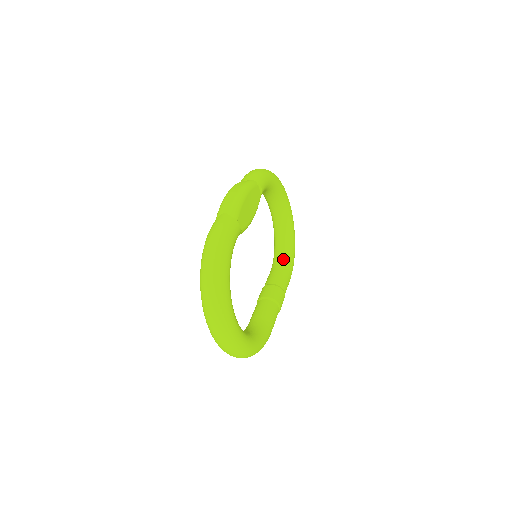
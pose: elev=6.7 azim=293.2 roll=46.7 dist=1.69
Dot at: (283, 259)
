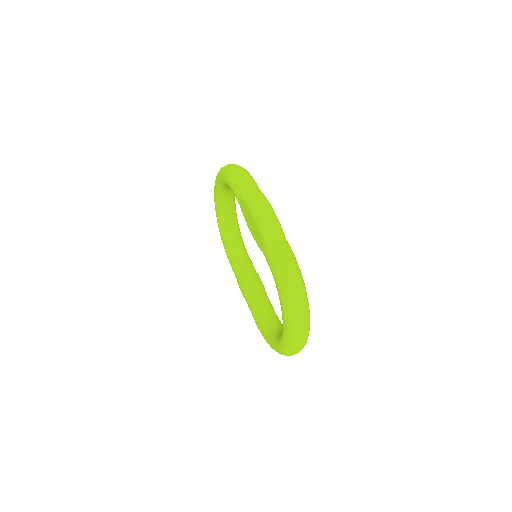
Dot at: (239, 242)
